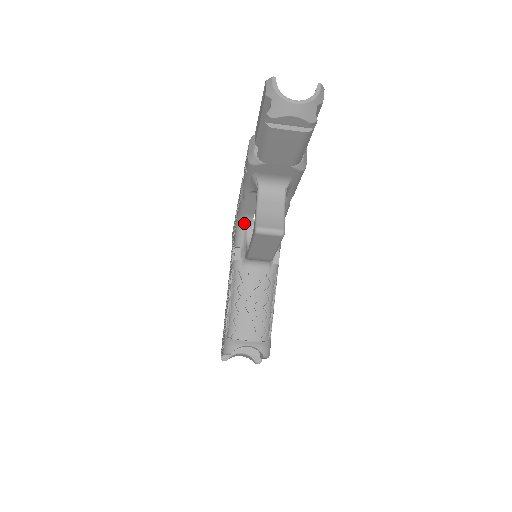
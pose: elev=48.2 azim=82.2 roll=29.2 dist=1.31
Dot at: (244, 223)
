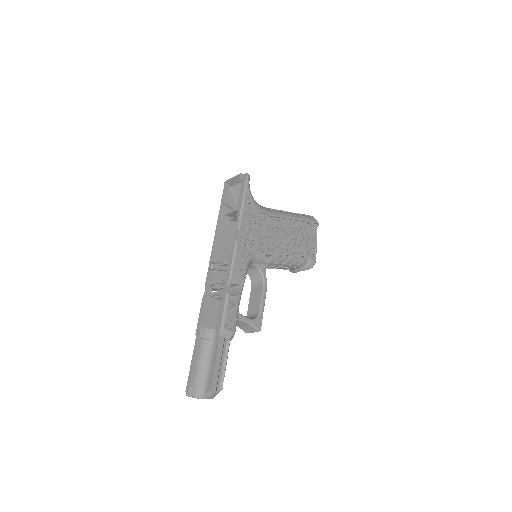
Dot at: occluded
